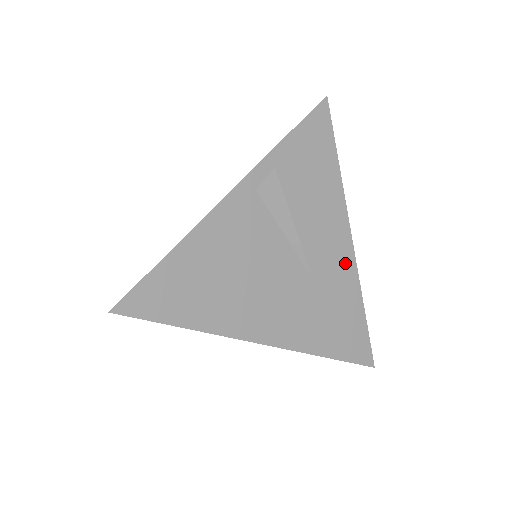
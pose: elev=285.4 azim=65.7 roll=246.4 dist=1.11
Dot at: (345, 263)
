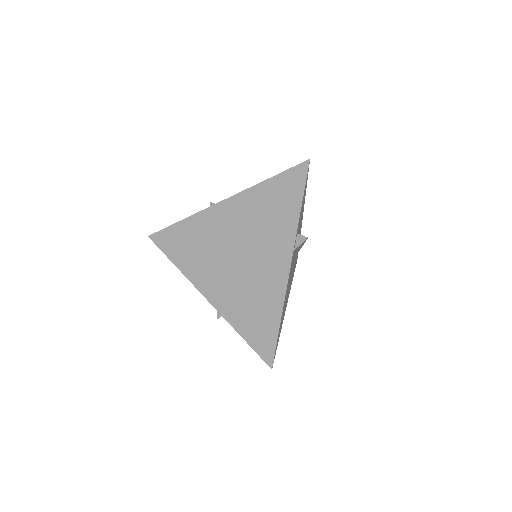
Dot at: occluded
